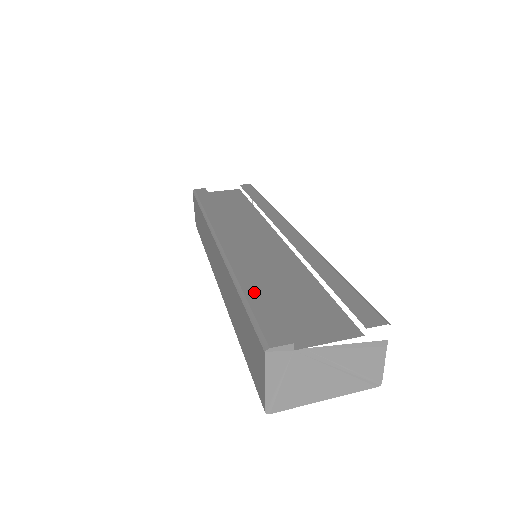
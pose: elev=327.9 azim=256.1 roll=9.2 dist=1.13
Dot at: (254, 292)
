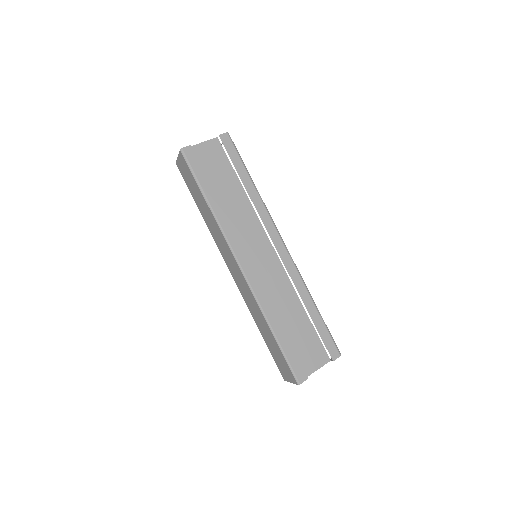
Dot at: (283, 338)
